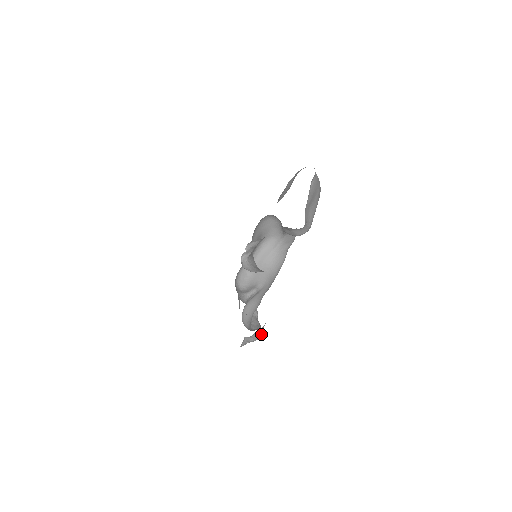
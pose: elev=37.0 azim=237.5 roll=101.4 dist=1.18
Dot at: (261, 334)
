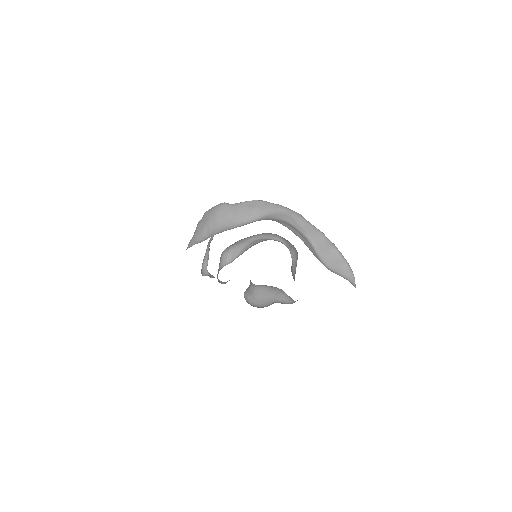
Dot at: occluded
